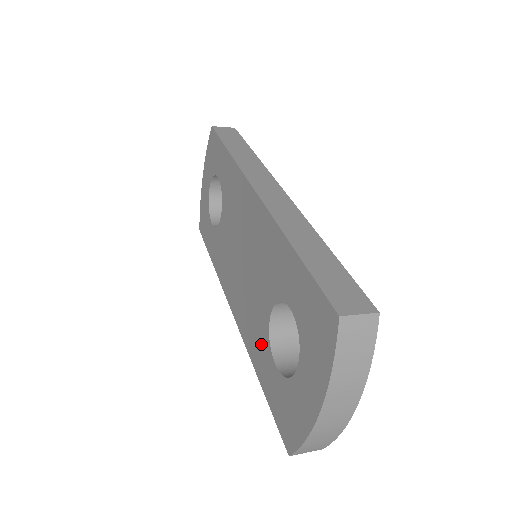
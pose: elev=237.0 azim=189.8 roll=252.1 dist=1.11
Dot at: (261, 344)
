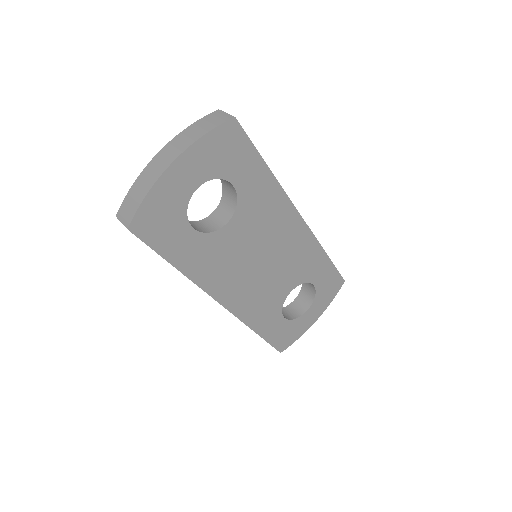
Dot at: occluded
